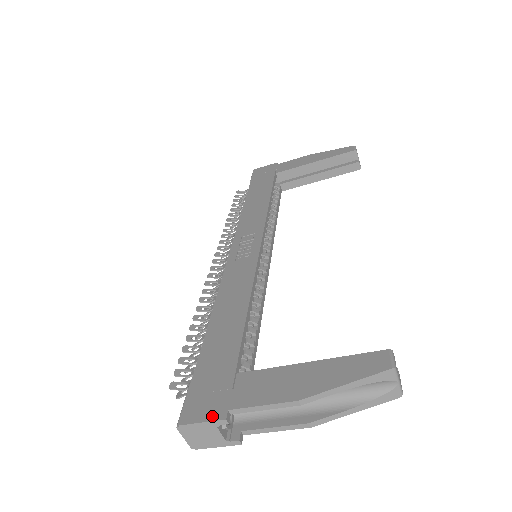
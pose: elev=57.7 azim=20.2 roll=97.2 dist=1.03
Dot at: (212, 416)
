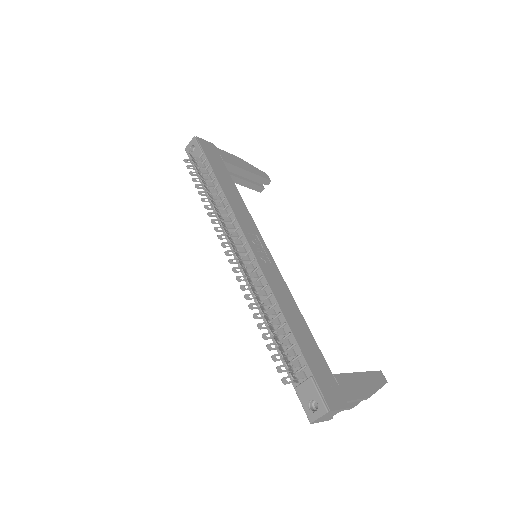
Dot at: (343, 405)
